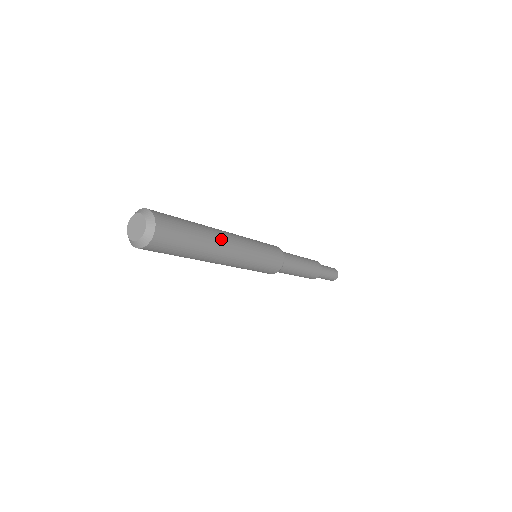
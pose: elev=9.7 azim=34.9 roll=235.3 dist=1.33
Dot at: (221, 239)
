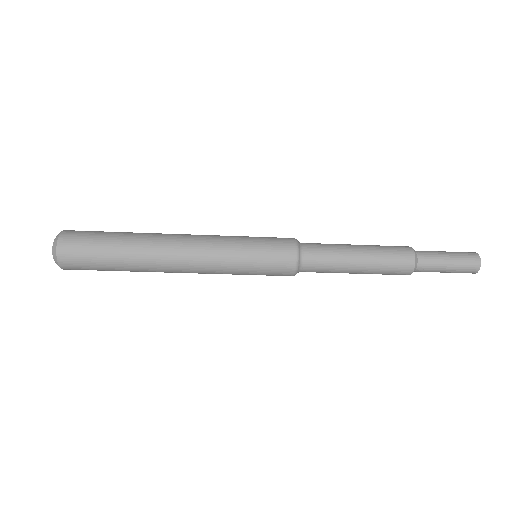
Dot at: (159, 249)
